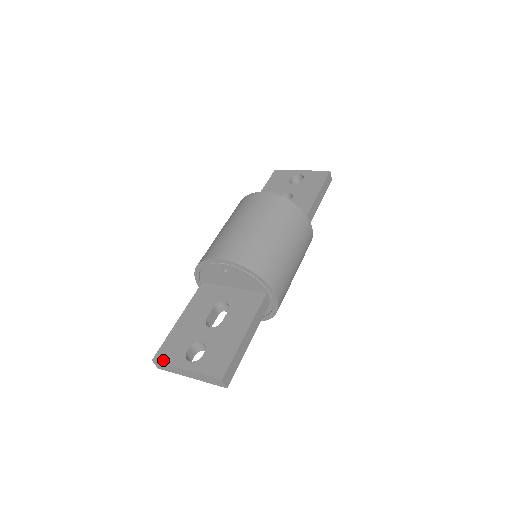
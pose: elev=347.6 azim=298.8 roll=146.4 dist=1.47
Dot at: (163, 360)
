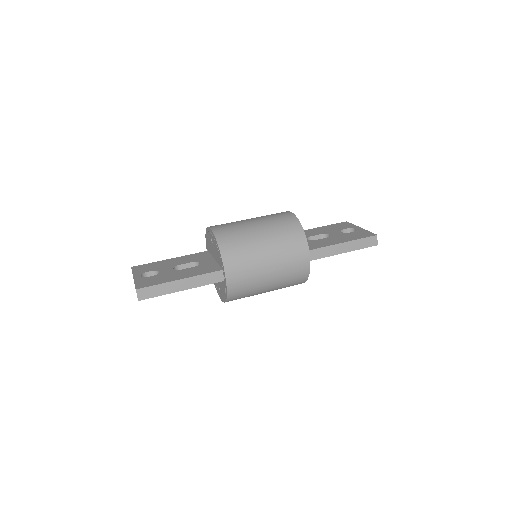
Dot at: (134, 269)
